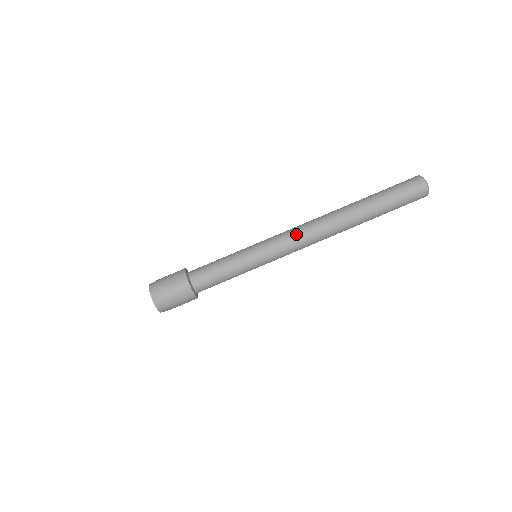
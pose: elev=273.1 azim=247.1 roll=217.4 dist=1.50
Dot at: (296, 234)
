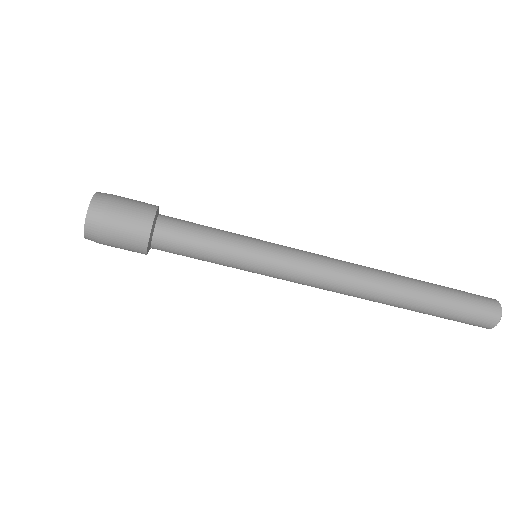
Dot at: (316, 286)
